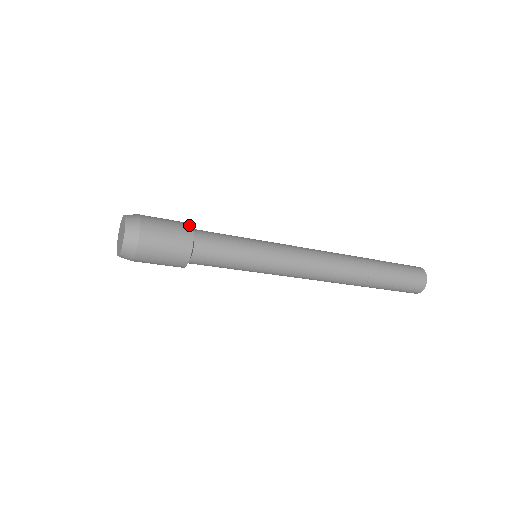
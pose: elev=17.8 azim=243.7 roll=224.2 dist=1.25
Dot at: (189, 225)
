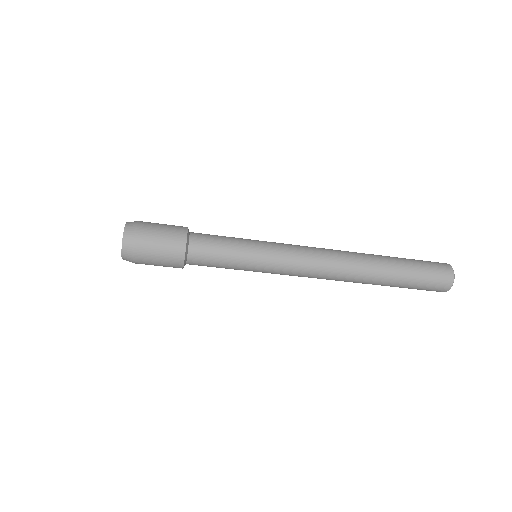
Dot at: (183, 241)
